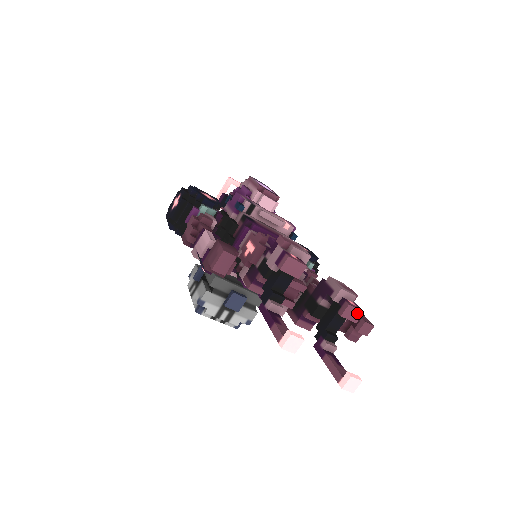
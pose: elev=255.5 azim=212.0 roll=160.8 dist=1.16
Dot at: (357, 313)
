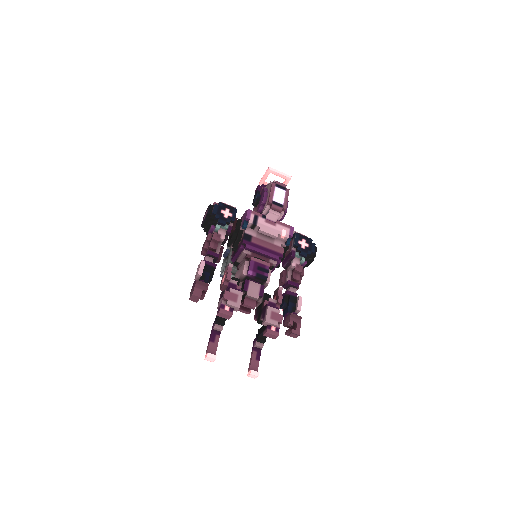
Dot at: (274, 336)
